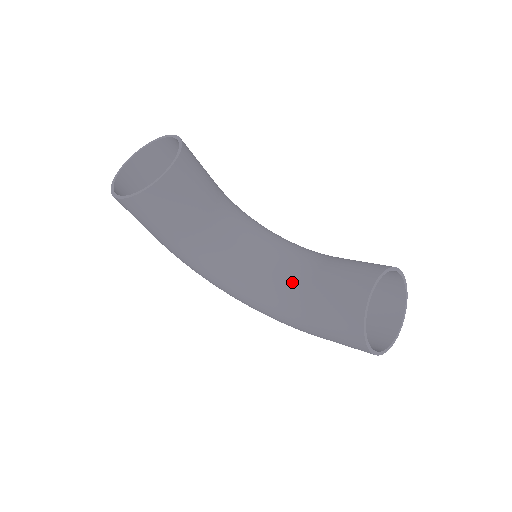
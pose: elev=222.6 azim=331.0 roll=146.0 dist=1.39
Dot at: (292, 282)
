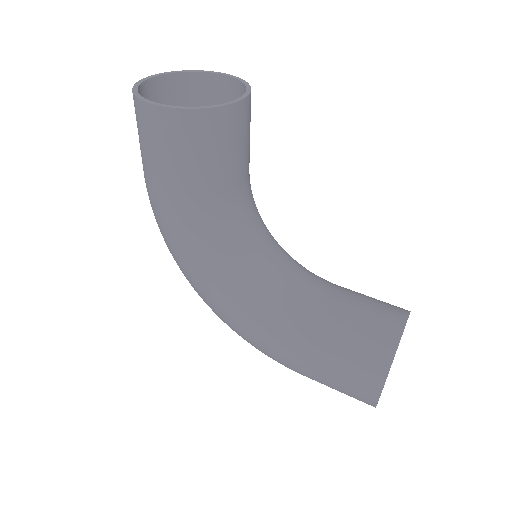
Dot at: (301, 297)
